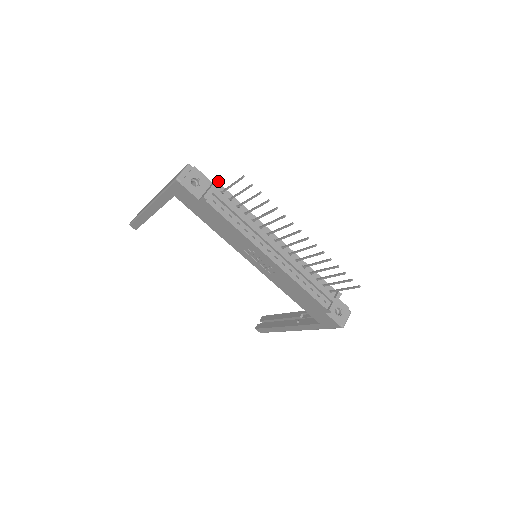
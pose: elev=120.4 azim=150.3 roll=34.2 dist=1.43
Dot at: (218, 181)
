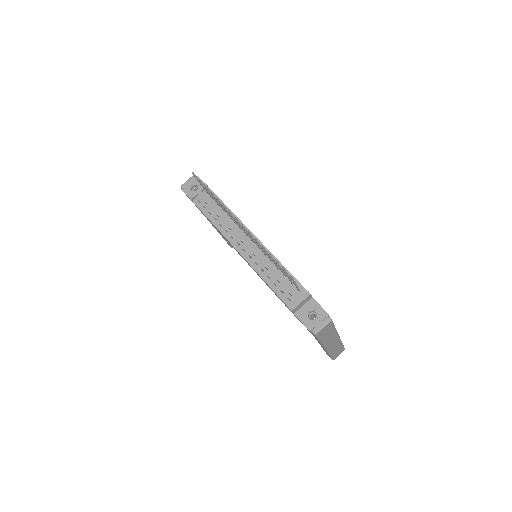
Dot at: occluded
